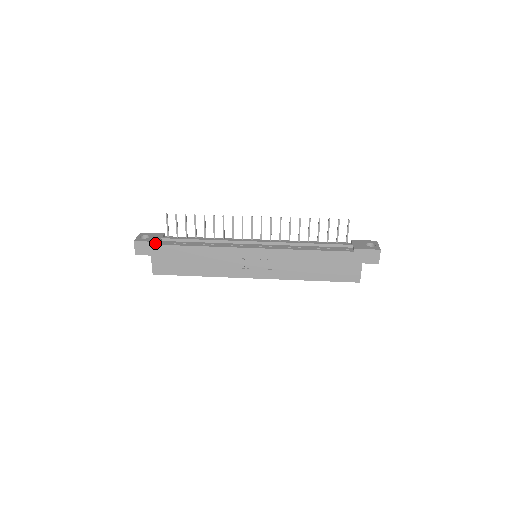
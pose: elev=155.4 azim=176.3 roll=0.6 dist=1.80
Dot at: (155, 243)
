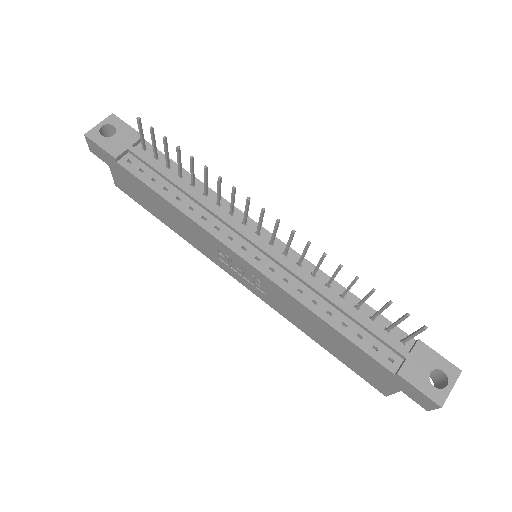
Dot at: (111, 156)
